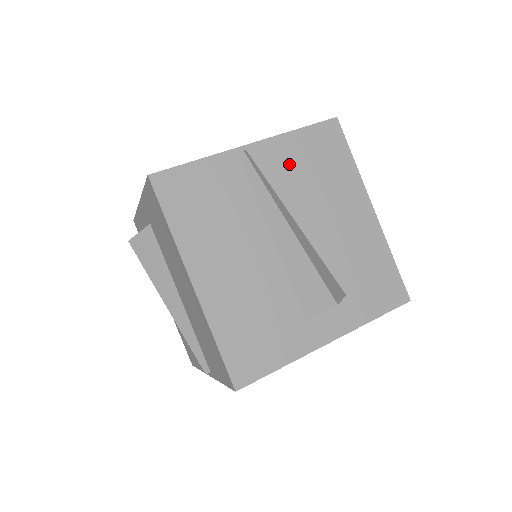
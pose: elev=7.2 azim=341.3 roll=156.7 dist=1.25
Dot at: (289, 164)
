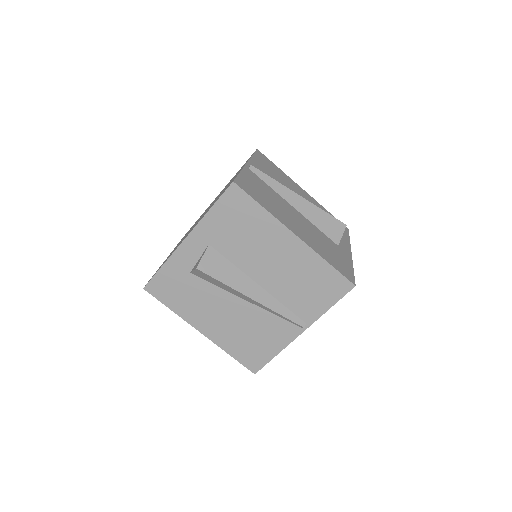
Dot at: (266, 172)
